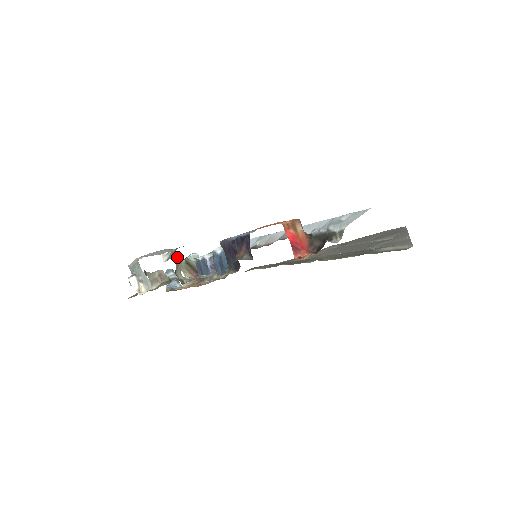
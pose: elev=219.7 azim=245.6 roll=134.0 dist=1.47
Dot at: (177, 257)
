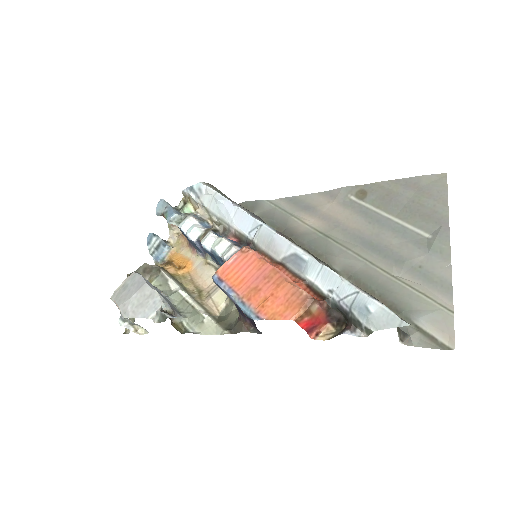
Dot at: (168, 308)
